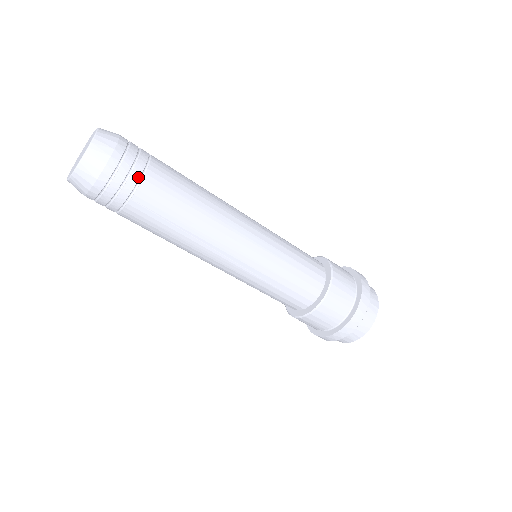
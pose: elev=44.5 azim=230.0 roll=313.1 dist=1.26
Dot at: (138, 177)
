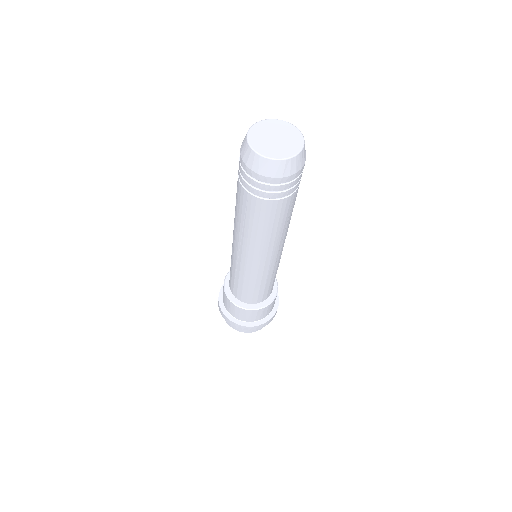
Dot at: occluded
